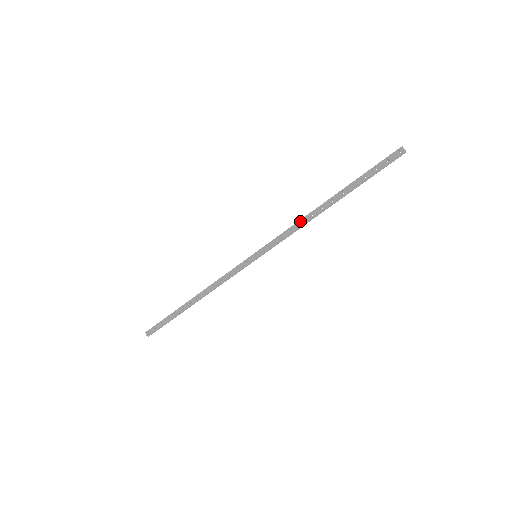
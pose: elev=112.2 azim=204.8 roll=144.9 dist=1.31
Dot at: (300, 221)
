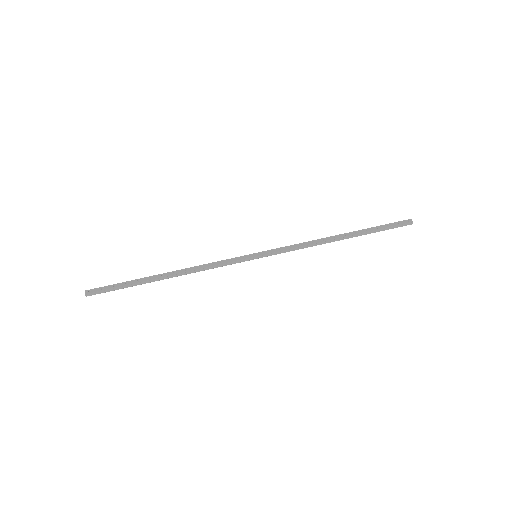
Dot at: (311, 241)
